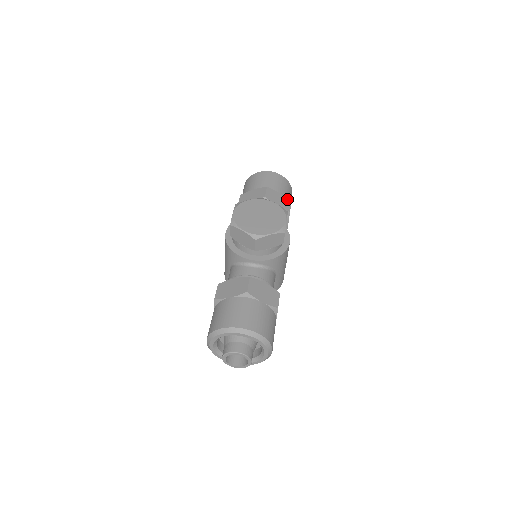
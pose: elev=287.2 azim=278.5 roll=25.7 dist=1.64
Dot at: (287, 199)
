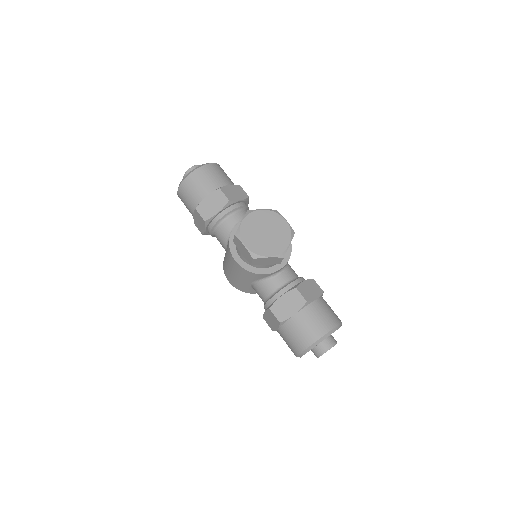
Dot at: (236, 185)
